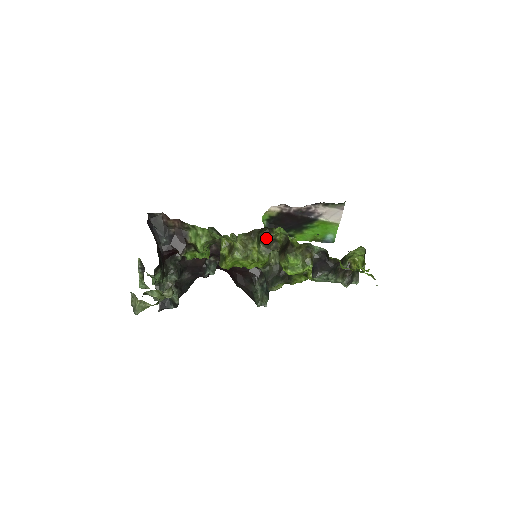
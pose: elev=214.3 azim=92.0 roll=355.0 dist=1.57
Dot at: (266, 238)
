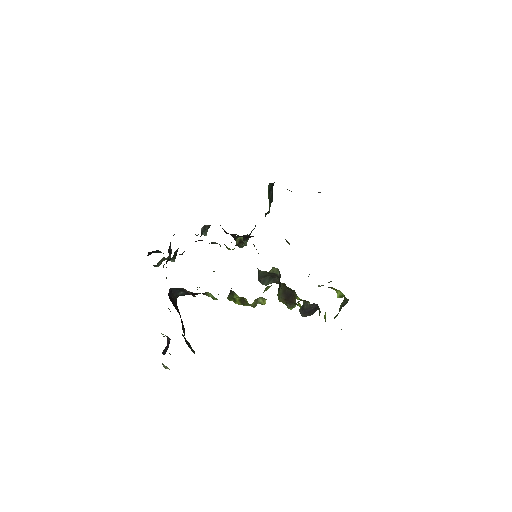
Dot at: occluded
